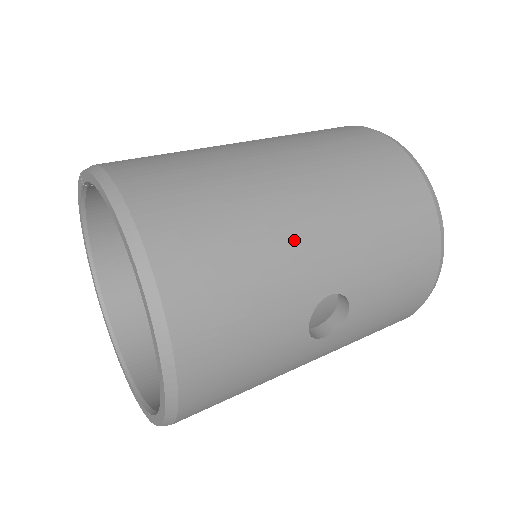
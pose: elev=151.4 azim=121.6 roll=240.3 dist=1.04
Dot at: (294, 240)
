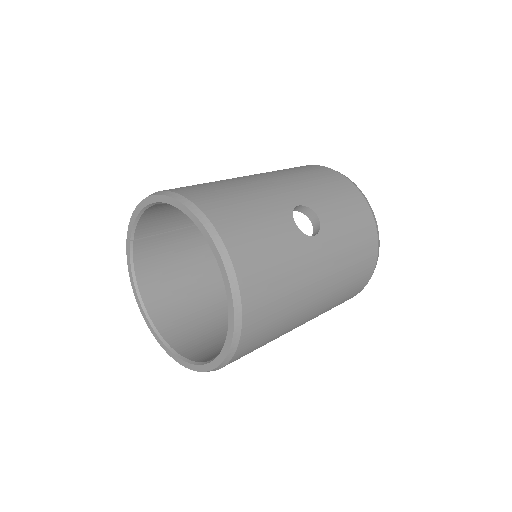
Dot at: (259, 185)
